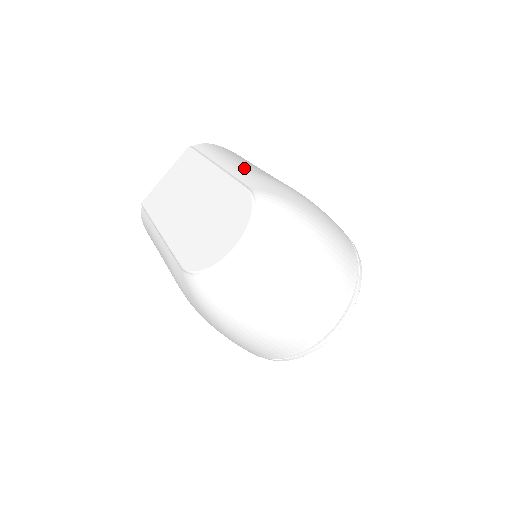
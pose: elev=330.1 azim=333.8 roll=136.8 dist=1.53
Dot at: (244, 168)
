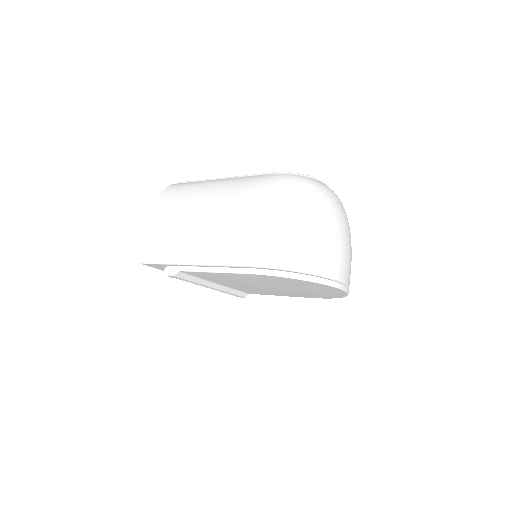
Dot at: occluded
